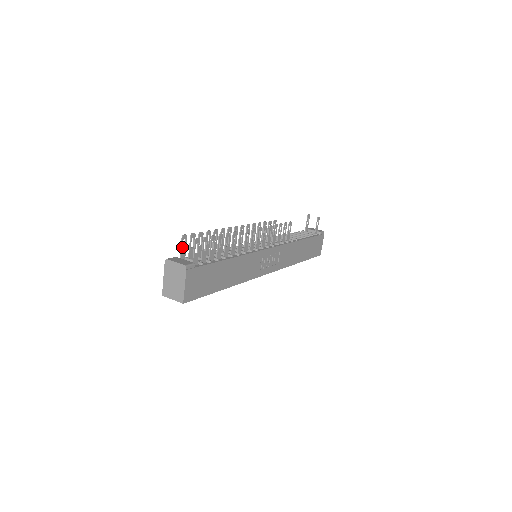
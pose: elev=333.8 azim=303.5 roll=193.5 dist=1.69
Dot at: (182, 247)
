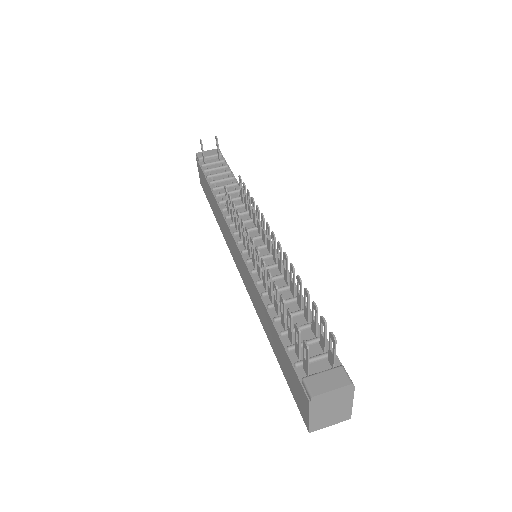
Dot at: (308, 360)
